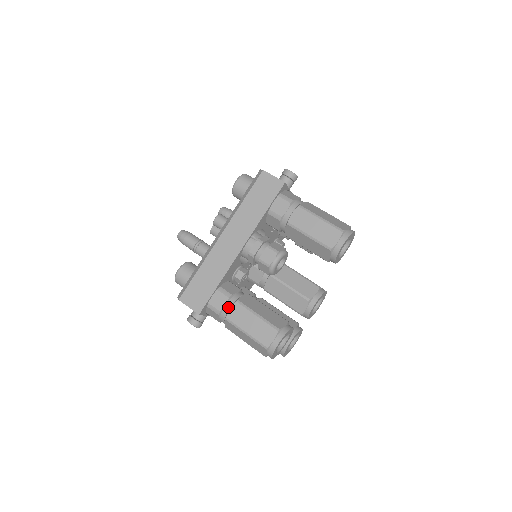
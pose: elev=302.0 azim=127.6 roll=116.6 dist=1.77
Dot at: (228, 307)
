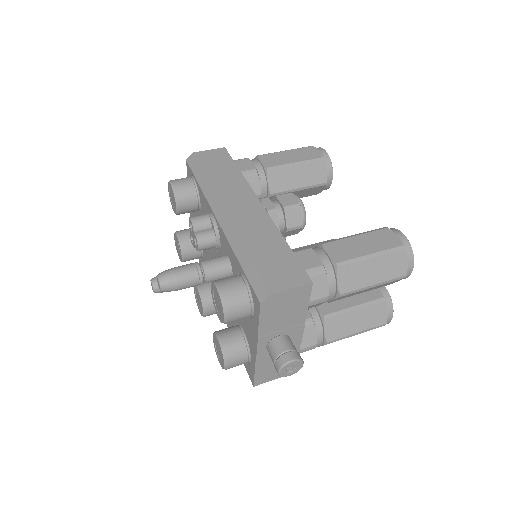
Dot at: (323, 255)
